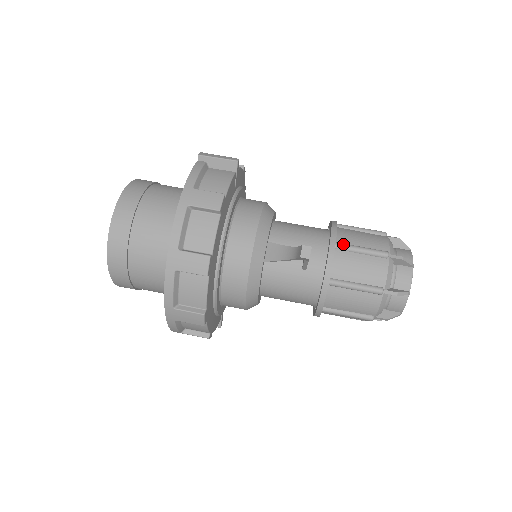
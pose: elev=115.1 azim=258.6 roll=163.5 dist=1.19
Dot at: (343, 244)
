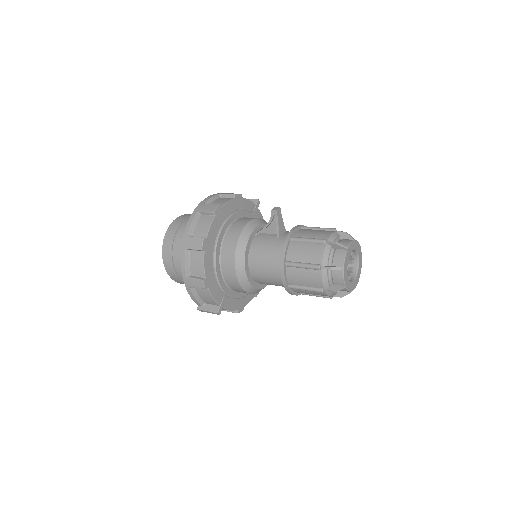
Dot at: (307, 227)
